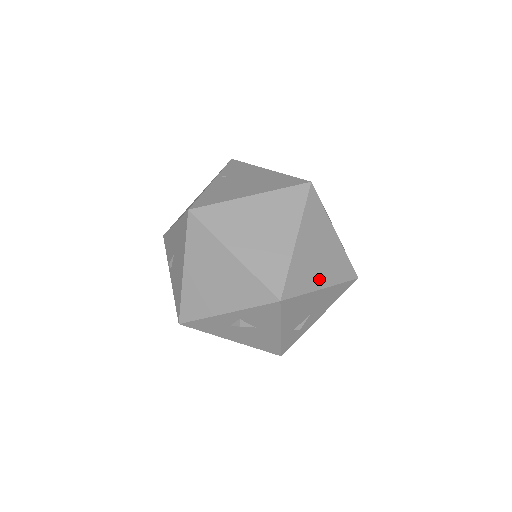
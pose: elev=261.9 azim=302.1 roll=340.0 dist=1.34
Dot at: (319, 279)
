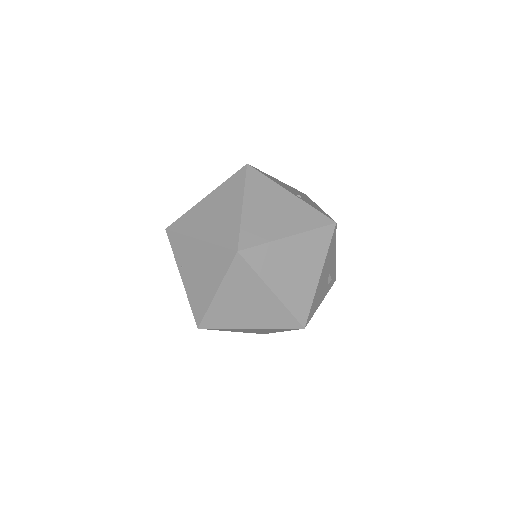
Dot at: (312, 277)
